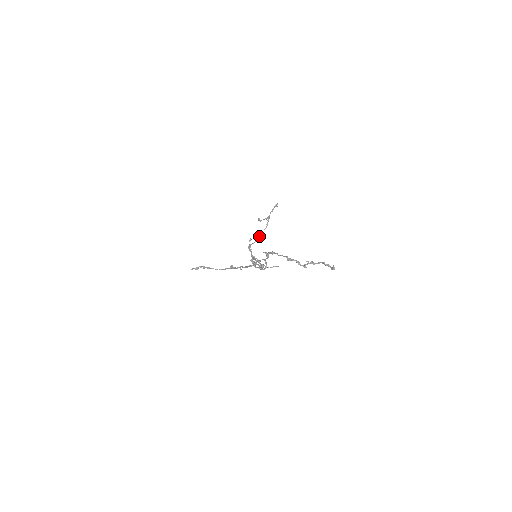
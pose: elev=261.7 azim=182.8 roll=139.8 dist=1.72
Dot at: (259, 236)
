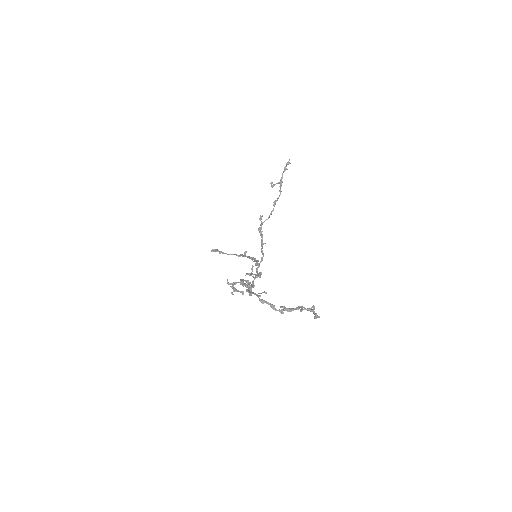
Dot at: (273, 208)
